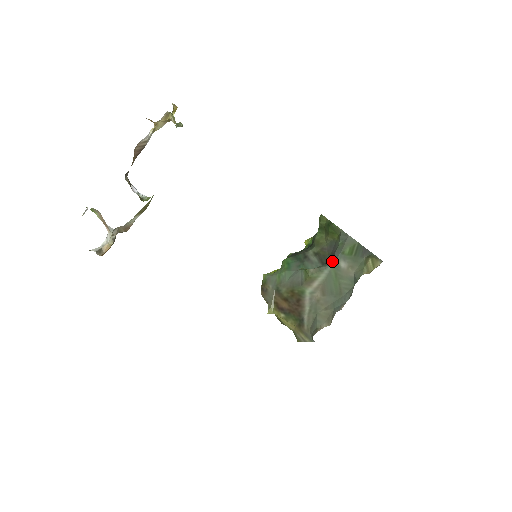
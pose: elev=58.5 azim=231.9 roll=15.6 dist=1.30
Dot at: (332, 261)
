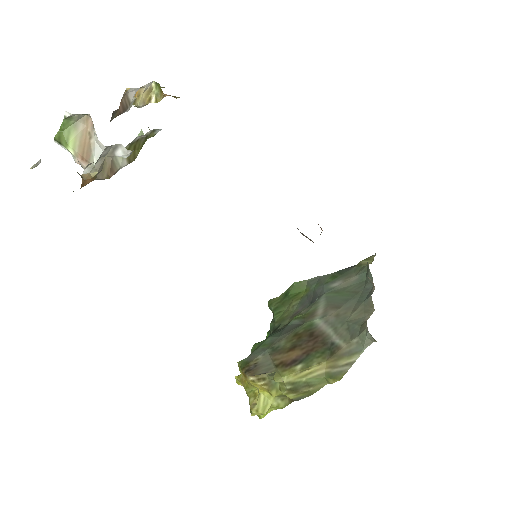
Dot at: (320, 295)
